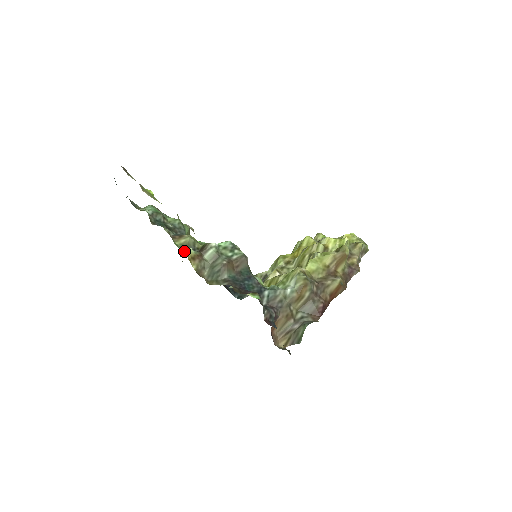
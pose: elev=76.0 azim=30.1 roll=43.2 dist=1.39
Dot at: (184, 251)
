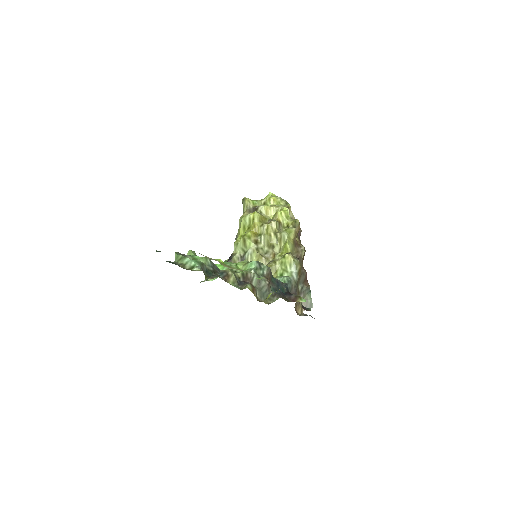
Dot at: (242, 289)
